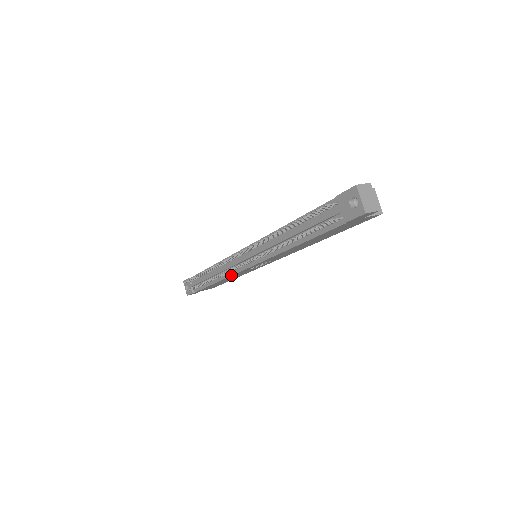
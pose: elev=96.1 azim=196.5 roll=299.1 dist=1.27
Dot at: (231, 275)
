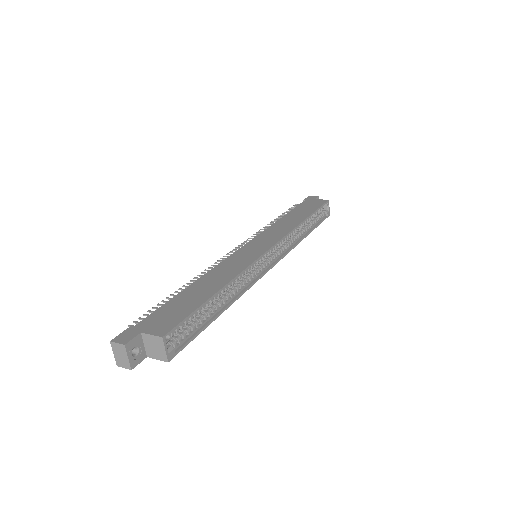
Dot at: occluded
